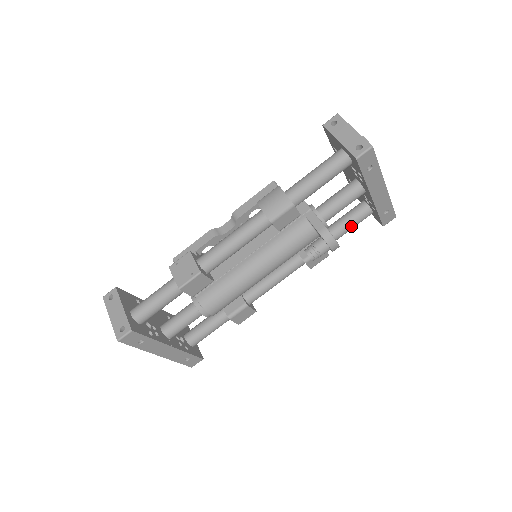
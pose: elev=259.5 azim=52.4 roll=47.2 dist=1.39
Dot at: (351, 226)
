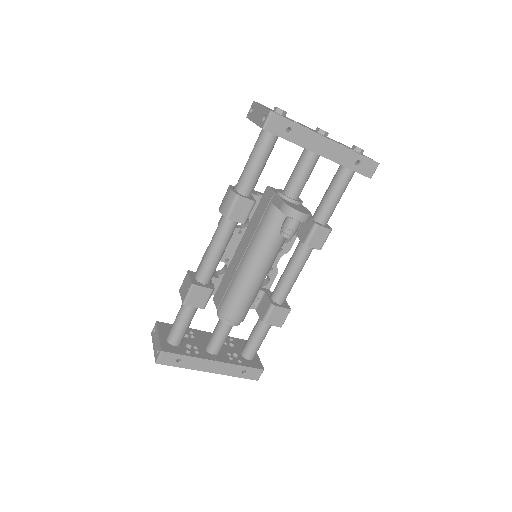
Dot at: (337, 193)
